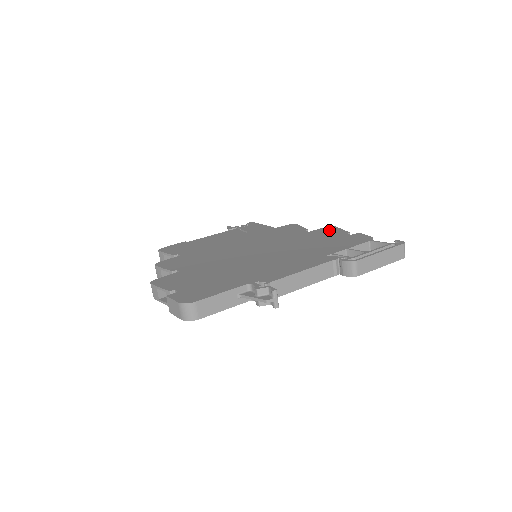
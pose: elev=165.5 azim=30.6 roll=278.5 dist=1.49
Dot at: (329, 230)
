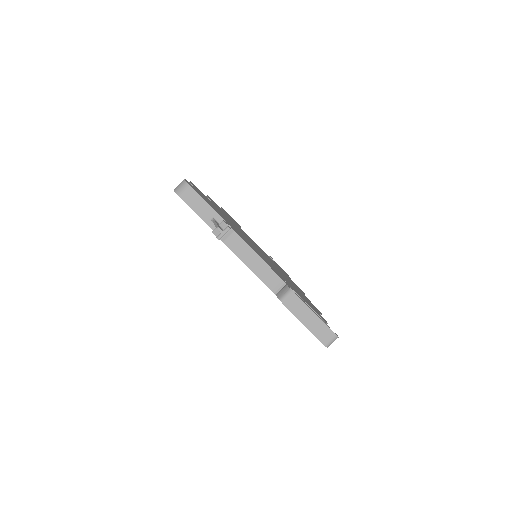
Dot at: occluded
